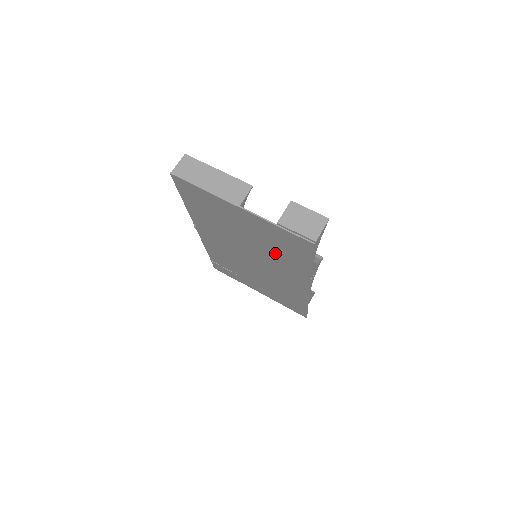
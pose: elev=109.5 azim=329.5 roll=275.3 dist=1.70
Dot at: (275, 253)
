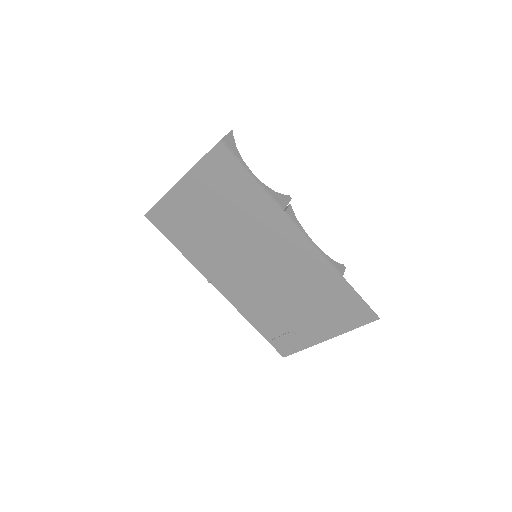
Dot at: (241, 212)
